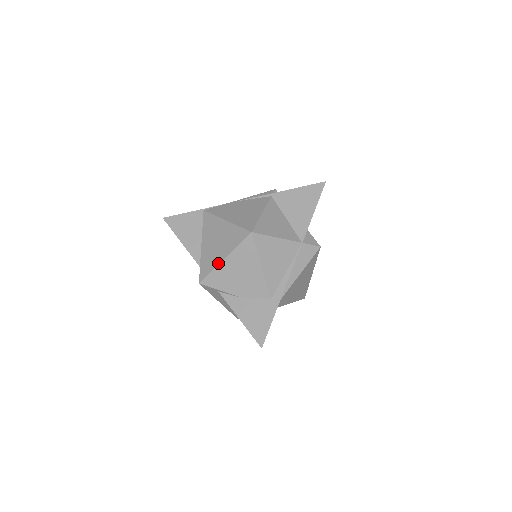
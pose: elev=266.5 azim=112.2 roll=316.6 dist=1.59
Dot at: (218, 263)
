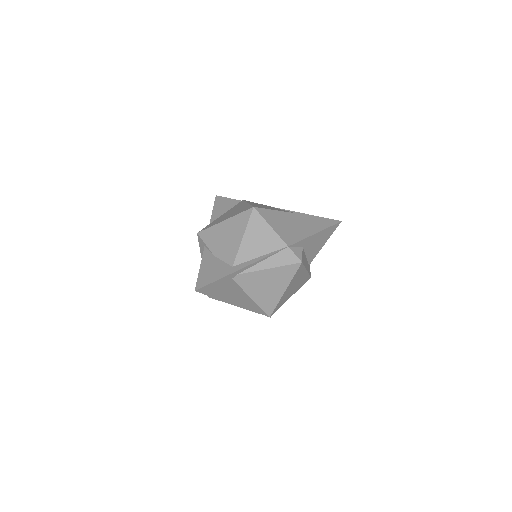
Dot at: (218, 222)
